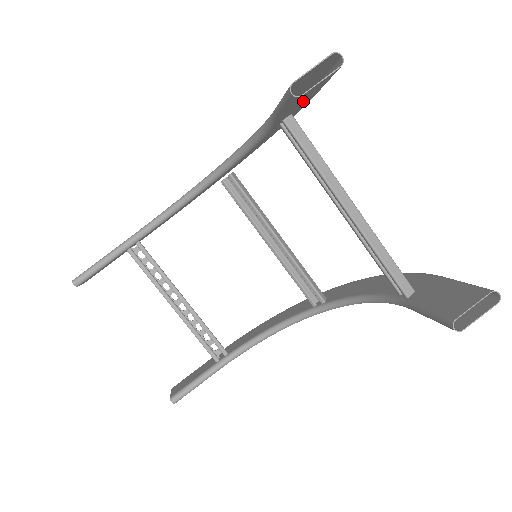
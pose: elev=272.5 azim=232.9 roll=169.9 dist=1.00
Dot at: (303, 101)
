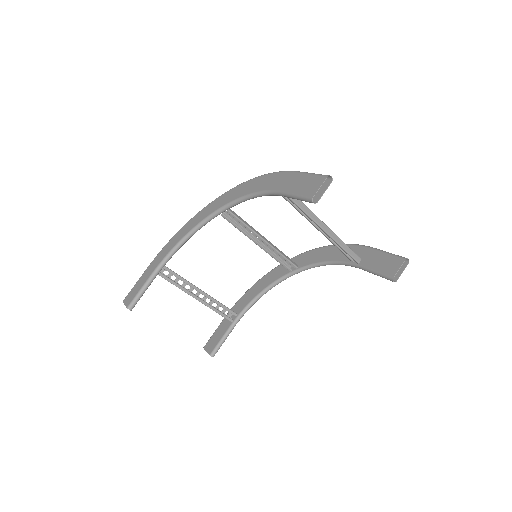
Dot at: occluded
